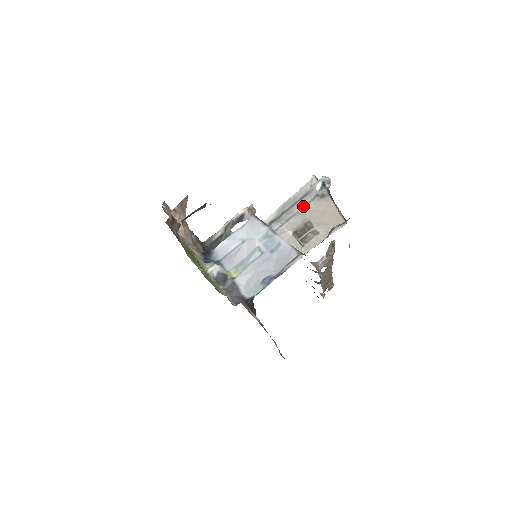
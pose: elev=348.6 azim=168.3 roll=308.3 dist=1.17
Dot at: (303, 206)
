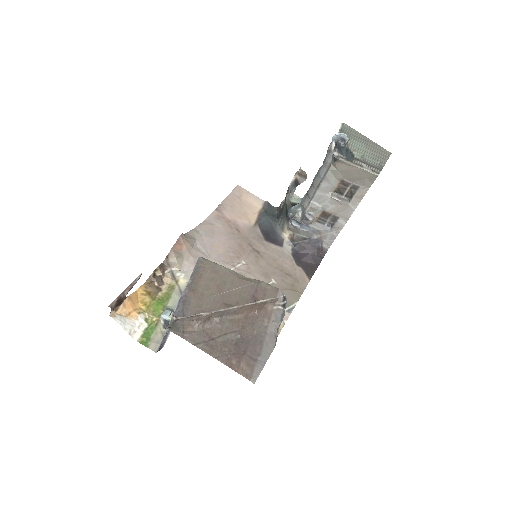
Dot at: (326, 171)
